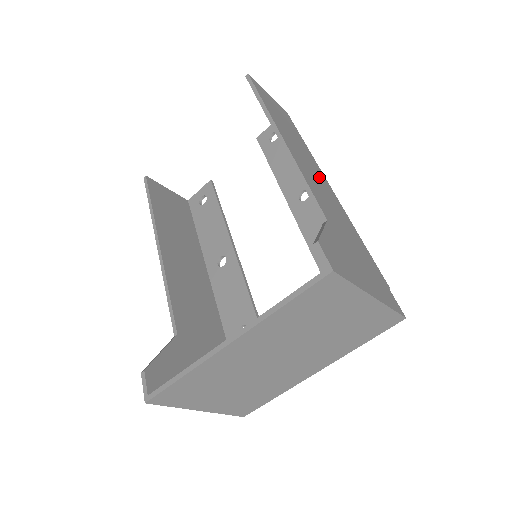
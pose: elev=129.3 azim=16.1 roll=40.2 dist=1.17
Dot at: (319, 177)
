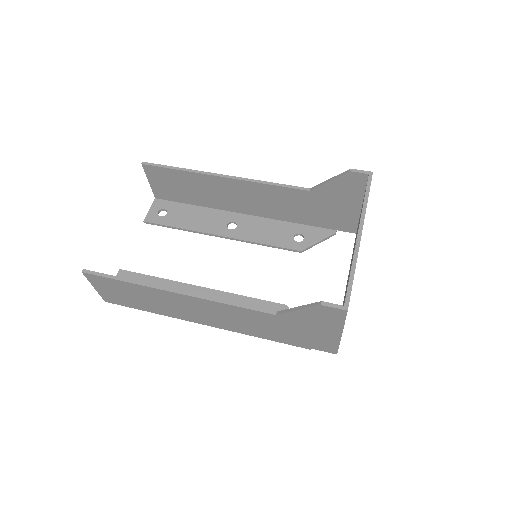
Dot at: (245, 203)
